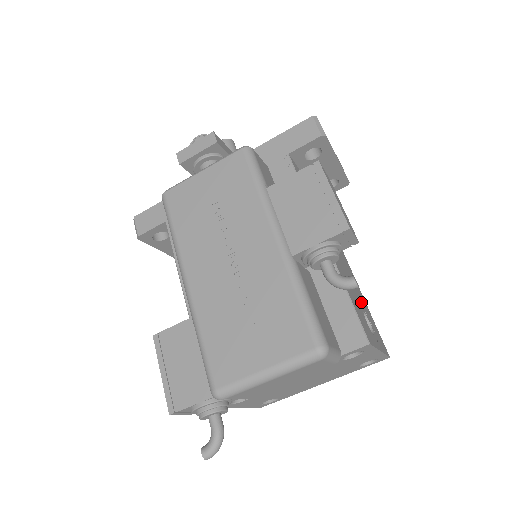
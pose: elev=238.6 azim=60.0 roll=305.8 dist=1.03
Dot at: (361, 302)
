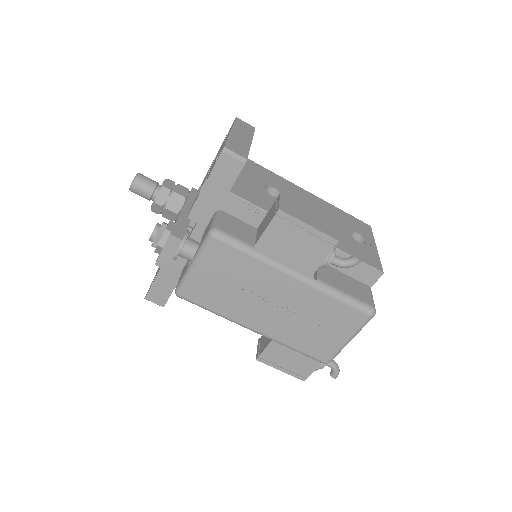
Dot at: (340, 223)
